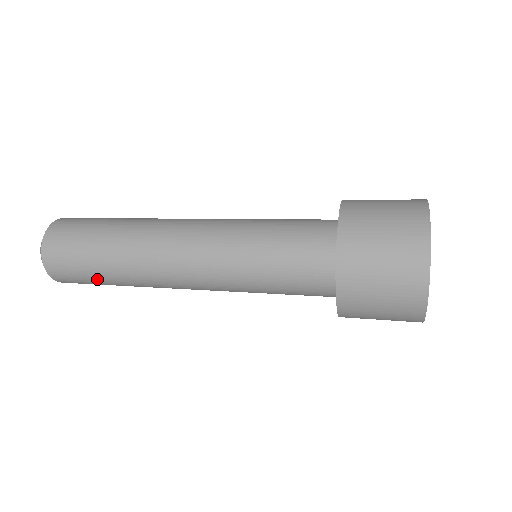
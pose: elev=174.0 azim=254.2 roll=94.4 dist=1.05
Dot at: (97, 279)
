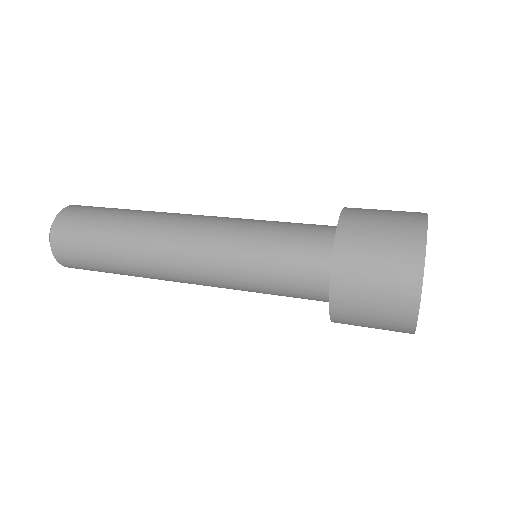
Dot at: (101, 266)
